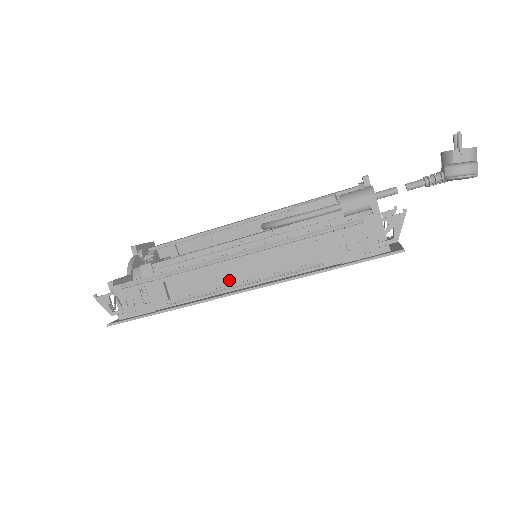
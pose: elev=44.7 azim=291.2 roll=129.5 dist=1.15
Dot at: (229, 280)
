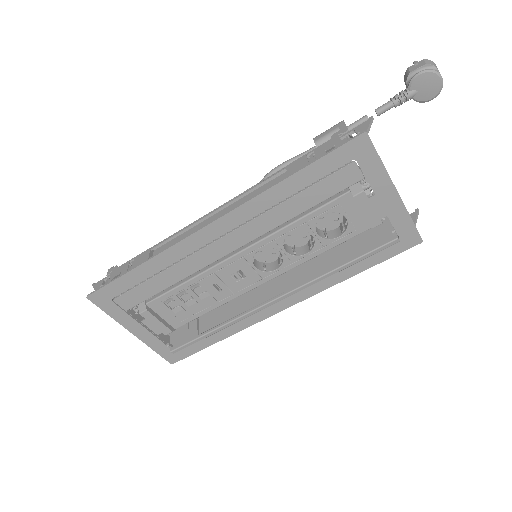
Dot at: occluded
